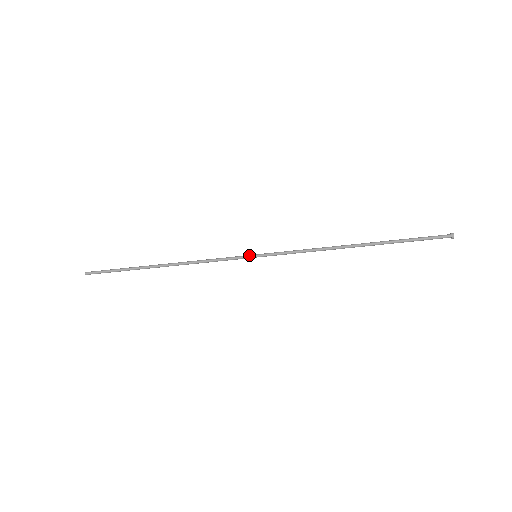
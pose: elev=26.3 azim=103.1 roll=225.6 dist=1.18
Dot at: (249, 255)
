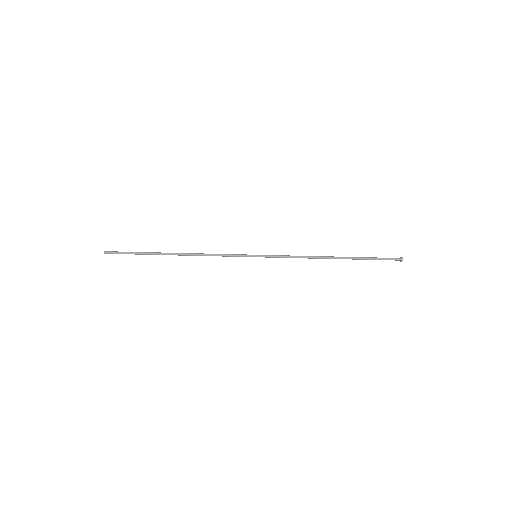
Dot at: (251, 255)
